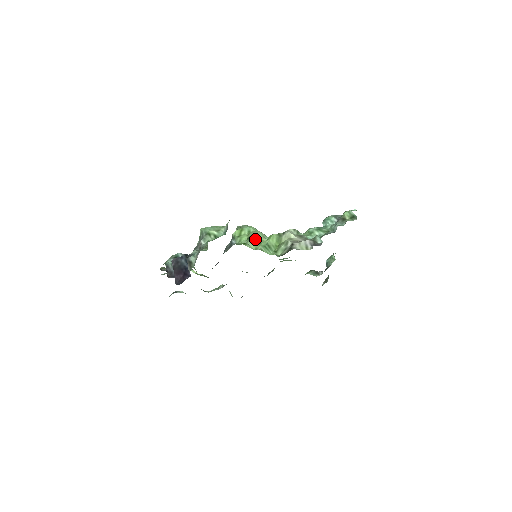
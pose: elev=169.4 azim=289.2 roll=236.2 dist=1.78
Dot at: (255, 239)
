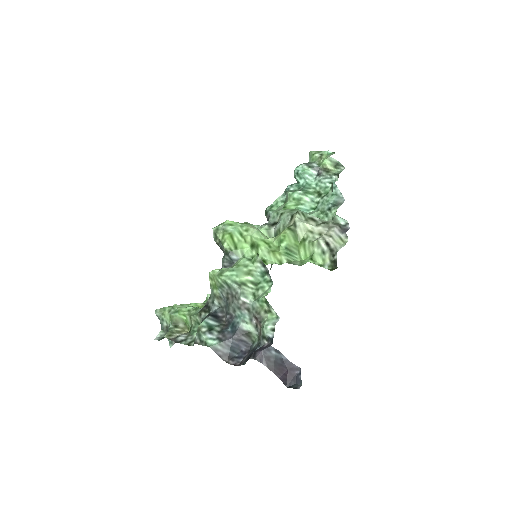
Dot at: (265, 246)
